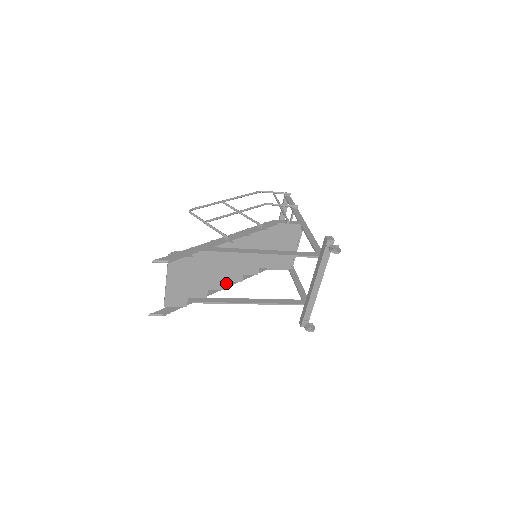
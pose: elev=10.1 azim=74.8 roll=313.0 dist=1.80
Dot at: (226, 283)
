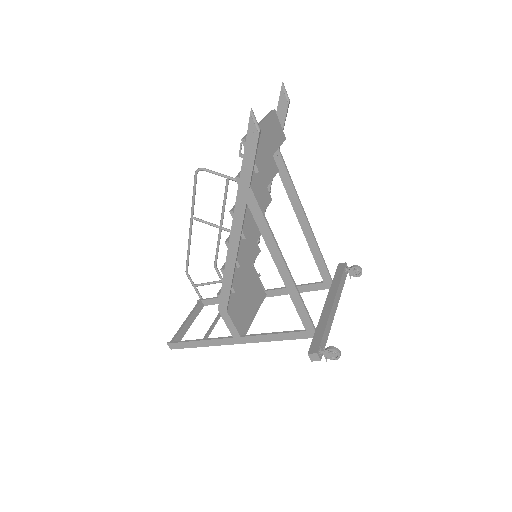
Dot at: (233, 245)
